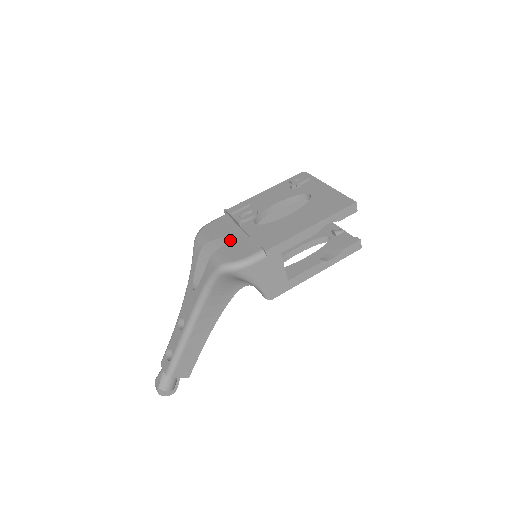
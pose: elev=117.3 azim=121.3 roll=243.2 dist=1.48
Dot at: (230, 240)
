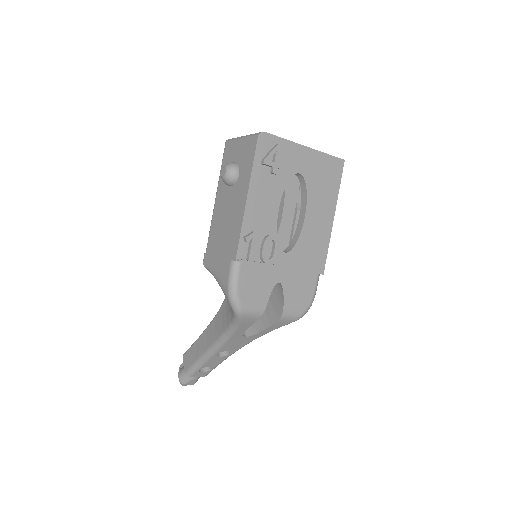
Dot at: (283, 289)
